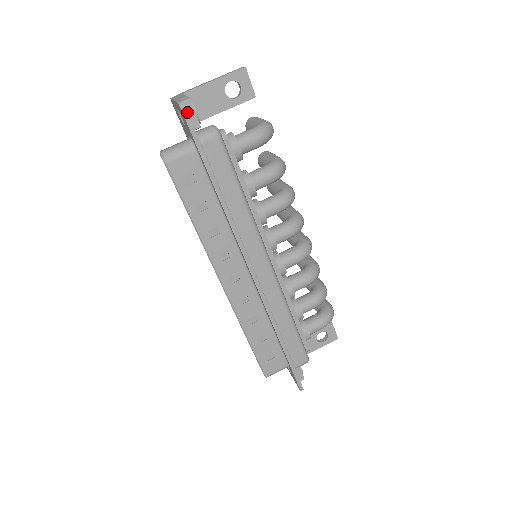
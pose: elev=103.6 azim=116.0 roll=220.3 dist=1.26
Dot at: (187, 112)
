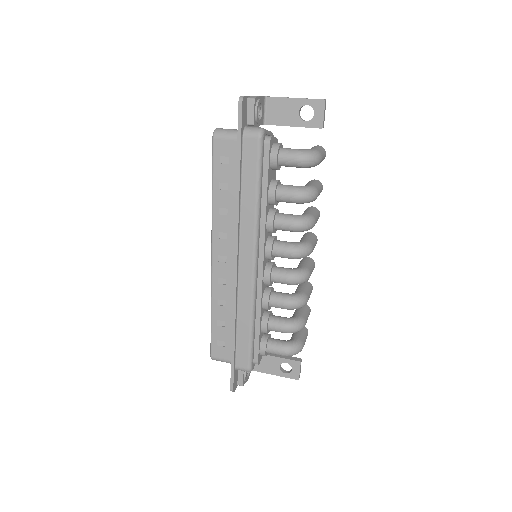
Dot at: (242, 106)
